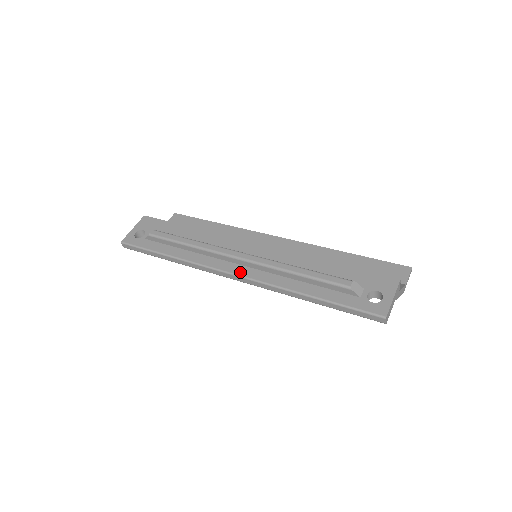
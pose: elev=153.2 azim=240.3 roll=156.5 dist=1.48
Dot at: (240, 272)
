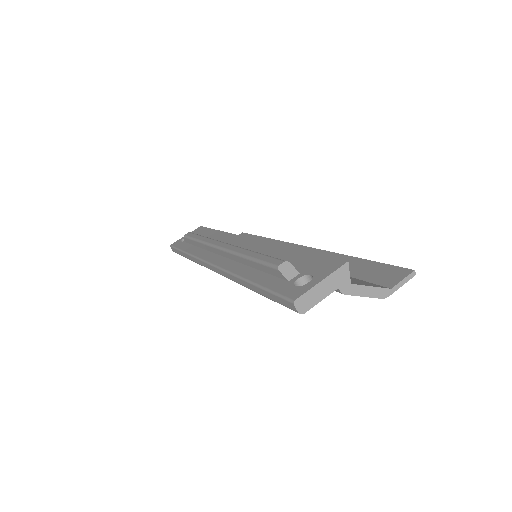
Dot at: (217, 262)
